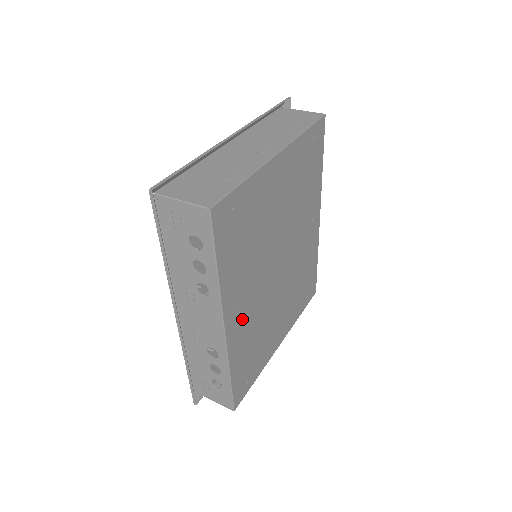
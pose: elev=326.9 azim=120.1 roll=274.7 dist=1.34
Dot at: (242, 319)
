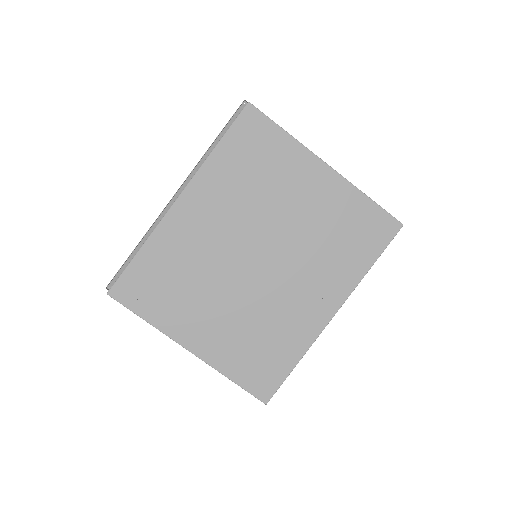
Dot at: (192, 225)
